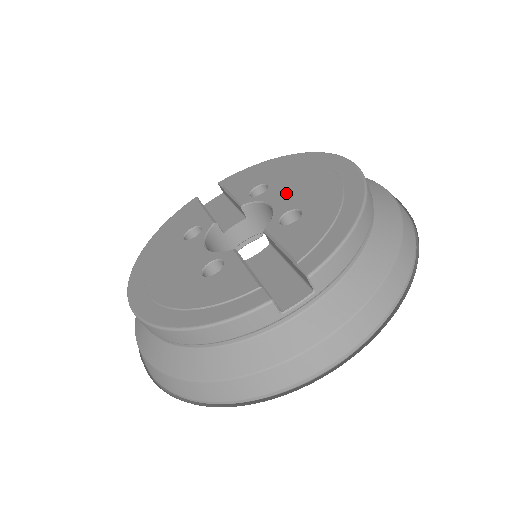
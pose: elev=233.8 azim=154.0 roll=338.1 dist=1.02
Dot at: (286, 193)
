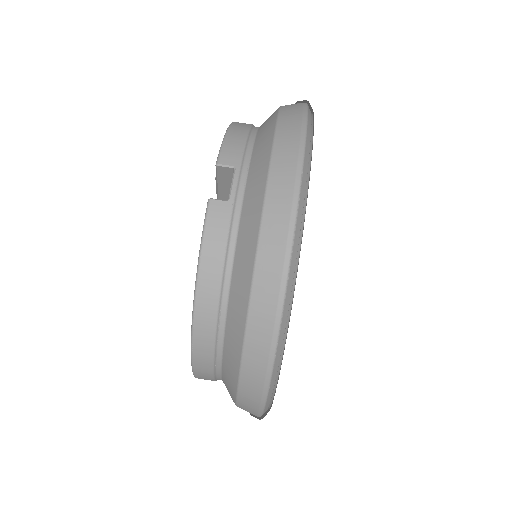
Dot at: occluded
